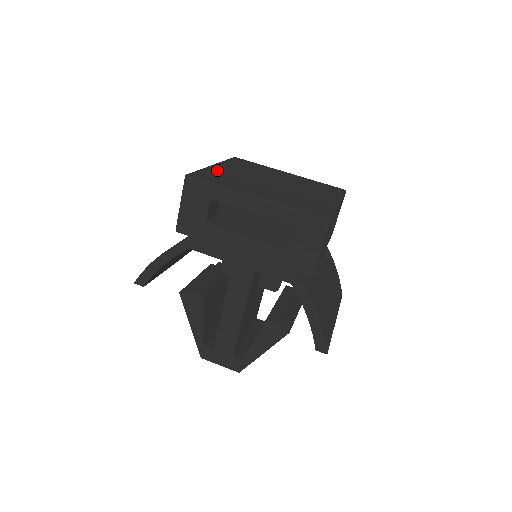
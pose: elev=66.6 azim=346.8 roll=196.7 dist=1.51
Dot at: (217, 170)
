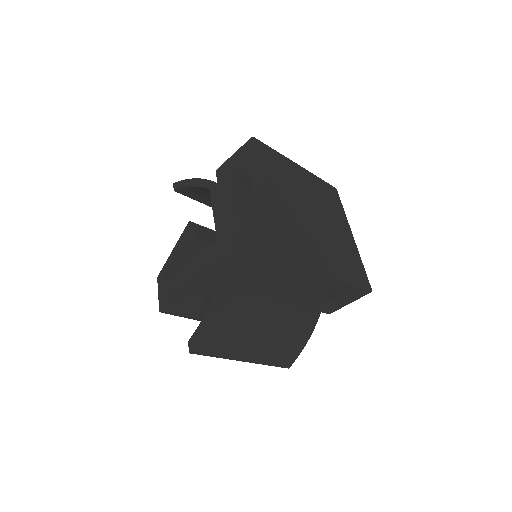
Dot at: (289, 165)
